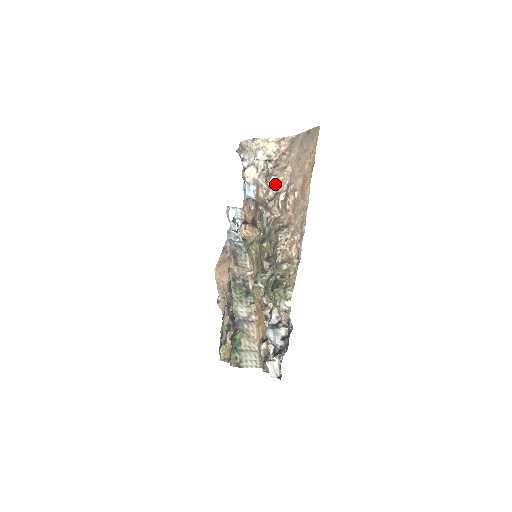
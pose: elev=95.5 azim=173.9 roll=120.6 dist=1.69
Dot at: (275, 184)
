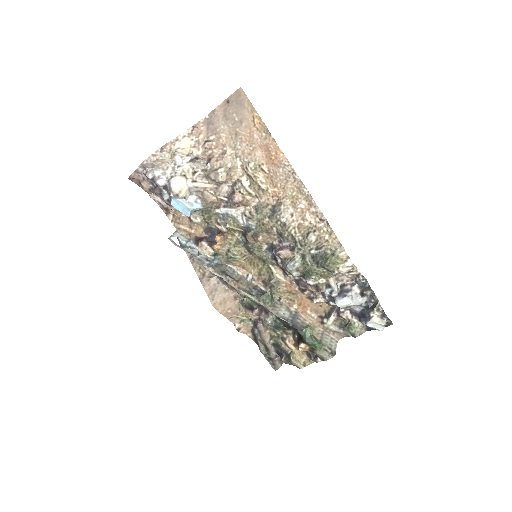
Dot at: (227, 176)
